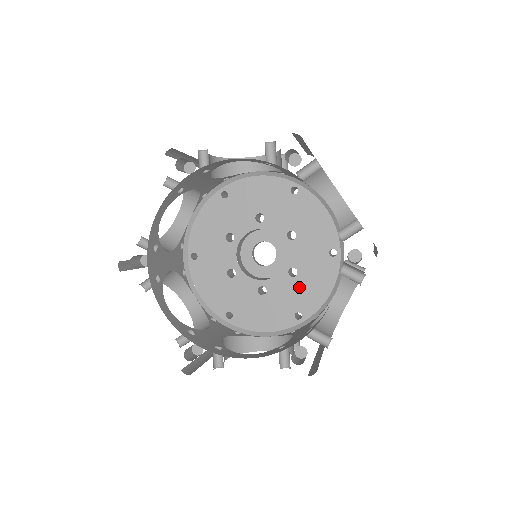
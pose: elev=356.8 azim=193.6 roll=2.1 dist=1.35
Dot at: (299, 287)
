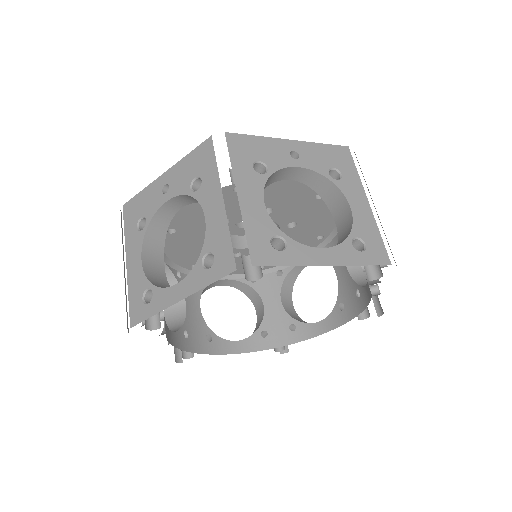
Dot at: occluded
